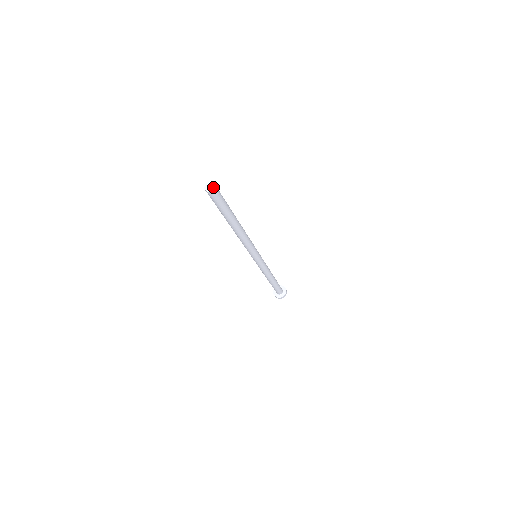
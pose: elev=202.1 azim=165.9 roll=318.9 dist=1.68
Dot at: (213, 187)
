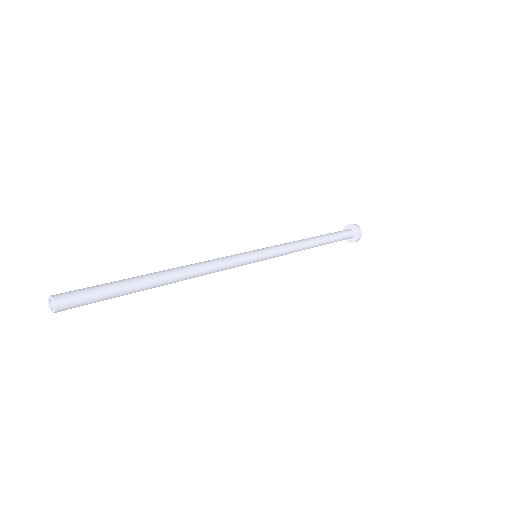
Dot at: (53, 303)
